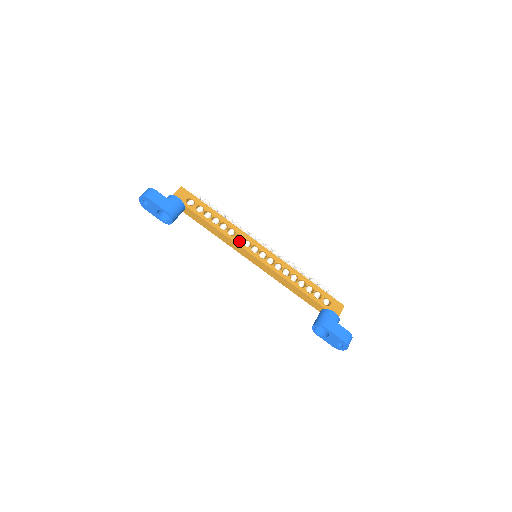
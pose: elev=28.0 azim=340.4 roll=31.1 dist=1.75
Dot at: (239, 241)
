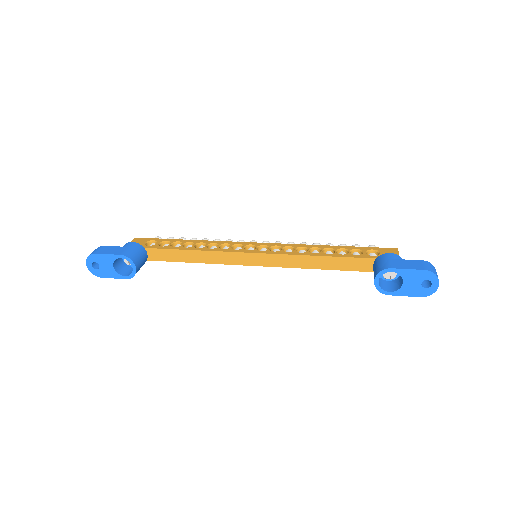
Dot at: (226, 249)
